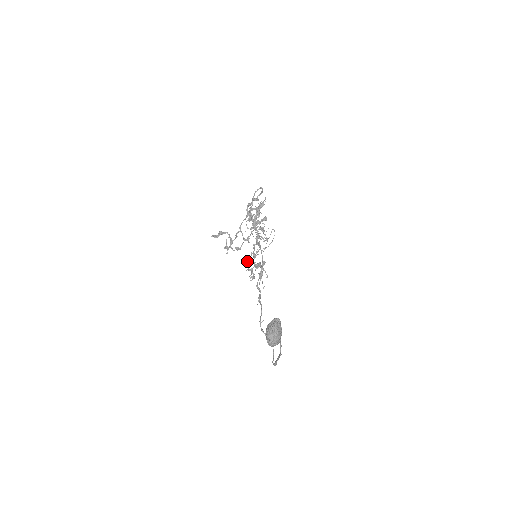
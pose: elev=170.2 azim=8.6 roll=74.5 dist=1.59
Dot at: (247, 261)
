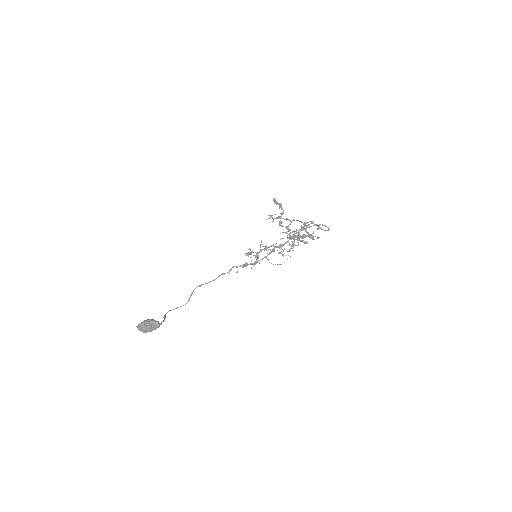
Dot at: occluded
